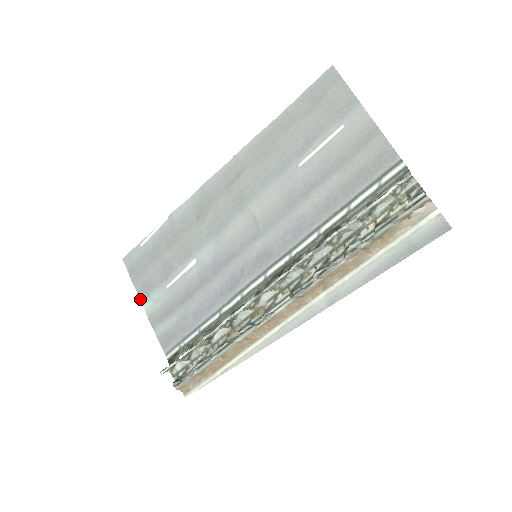
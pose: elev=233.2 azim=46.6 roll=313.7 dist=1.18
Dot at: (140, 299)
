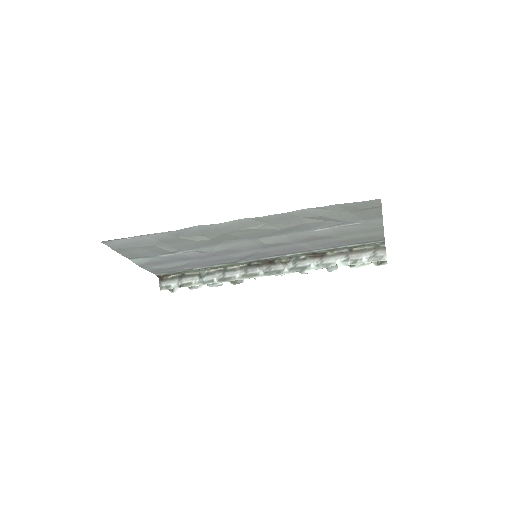
Dot at: occluded
